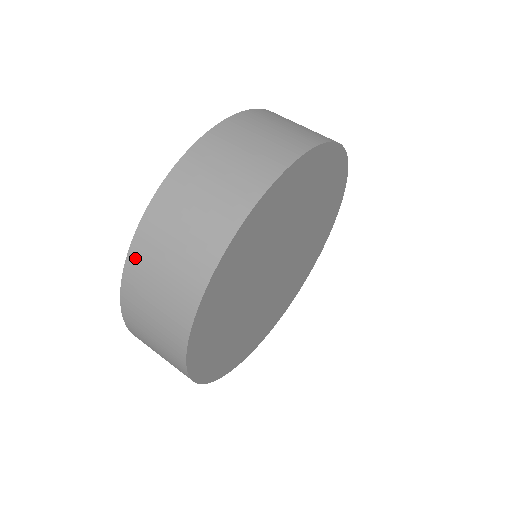
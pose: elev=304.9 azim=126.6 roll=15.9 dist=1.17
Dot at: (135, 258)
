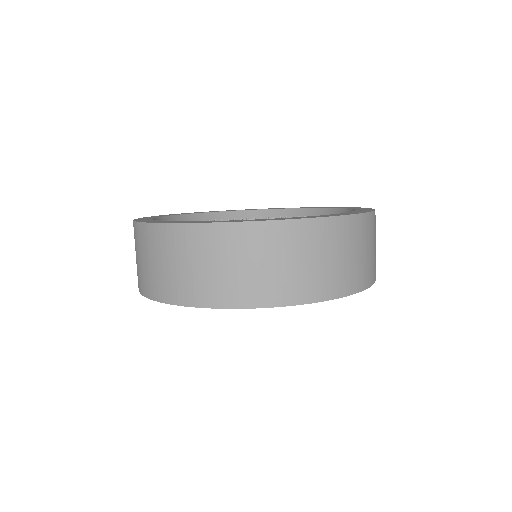
Dot at: (138, 230)
